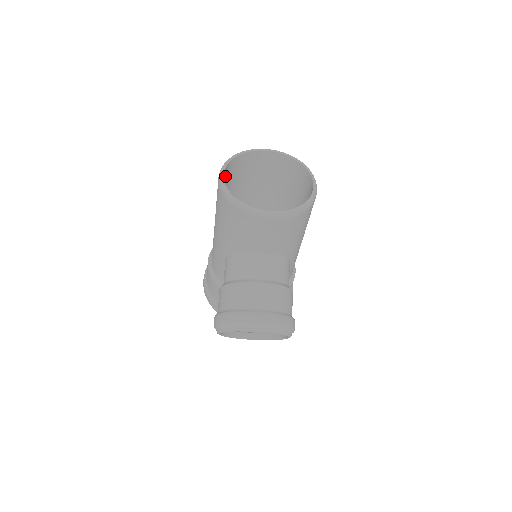
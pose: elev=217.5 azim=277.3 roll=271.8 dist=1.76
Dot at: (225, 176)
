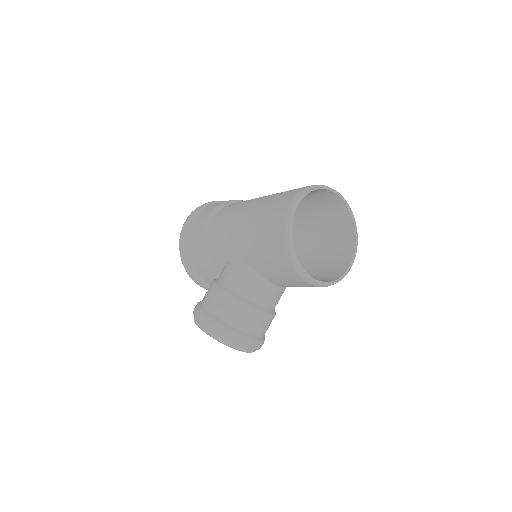
Dot at: occluded
